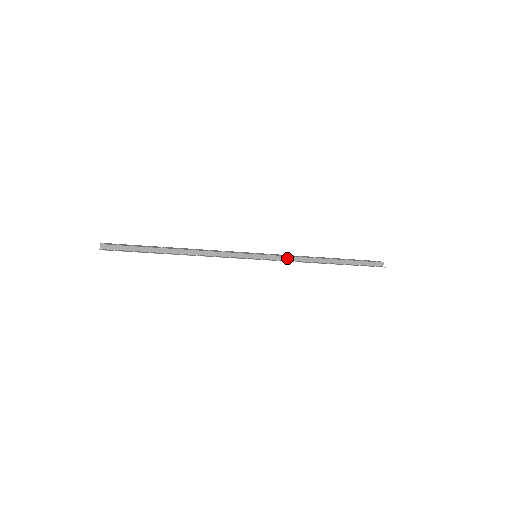
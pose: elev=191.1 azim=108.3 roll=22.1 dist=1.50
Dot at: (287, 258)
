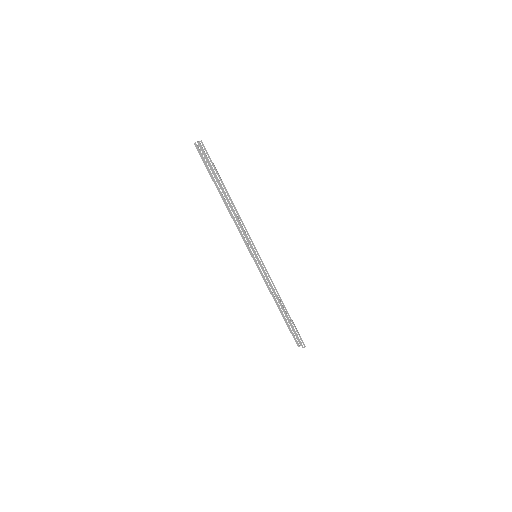
Dot at: (268, 278)
